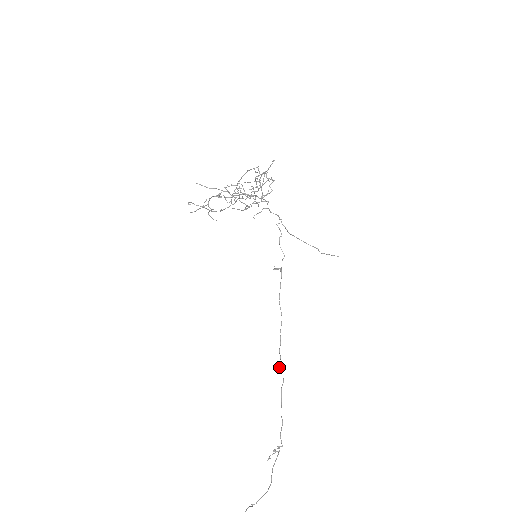
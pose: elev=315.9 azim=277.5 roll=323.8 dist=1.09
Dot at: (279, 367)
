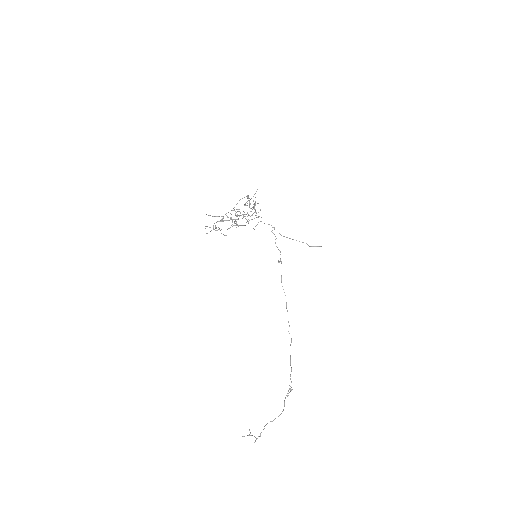
Dot at: (288, 331)
